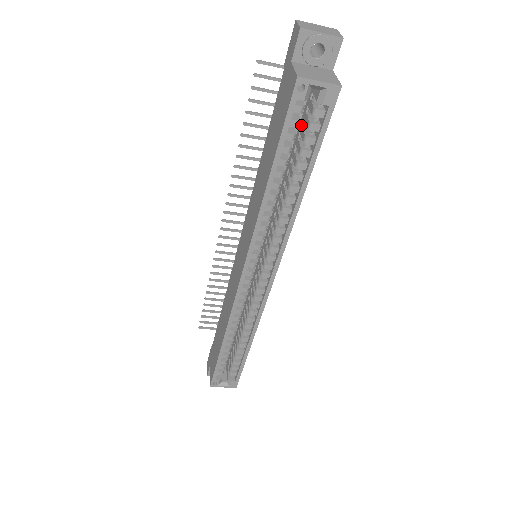
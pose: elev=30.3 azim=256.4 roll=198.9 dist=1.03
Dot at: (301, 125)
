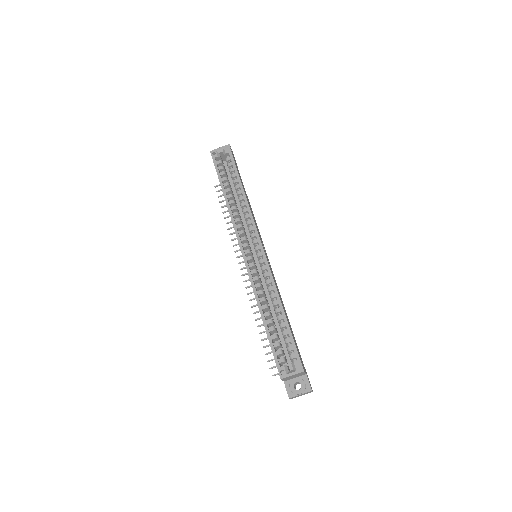
Dot at: occluded
